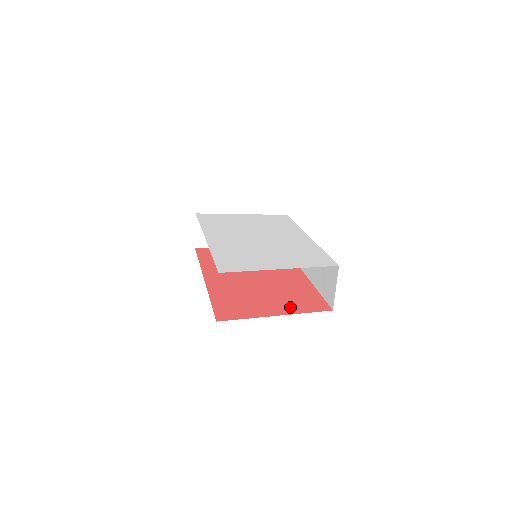
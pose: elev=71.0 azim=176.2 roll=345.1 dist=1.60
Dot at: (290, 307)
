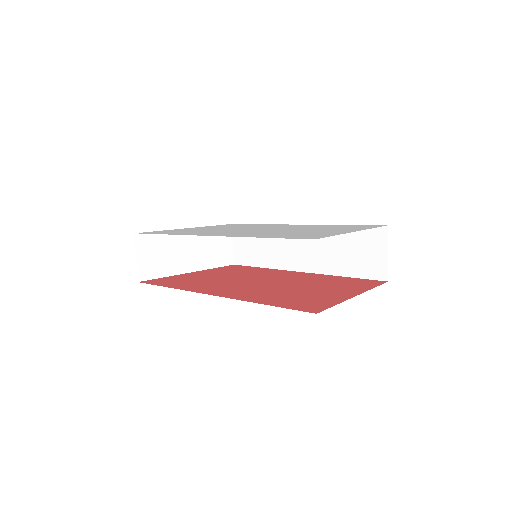
Dot at: (351, 288)
